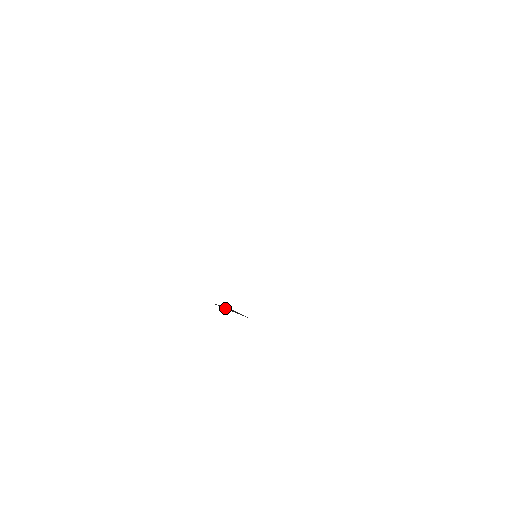
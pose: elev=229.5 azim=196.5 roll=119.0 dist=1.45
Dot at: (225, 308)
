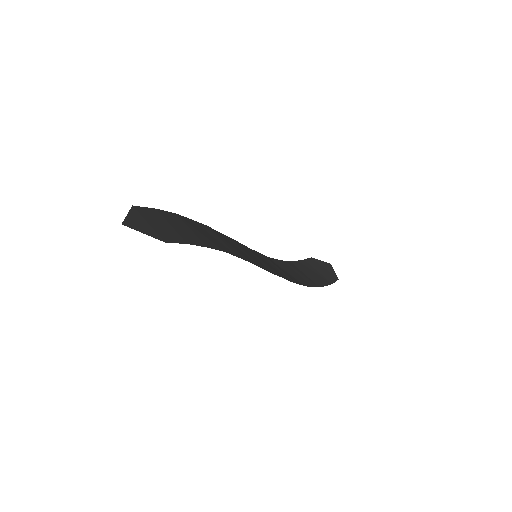
Dot at: (318, 266)
